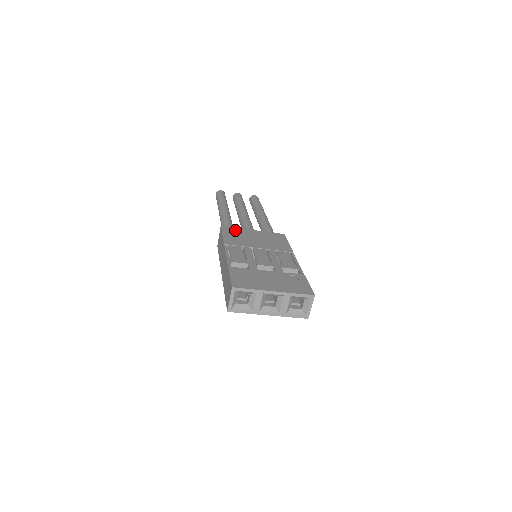
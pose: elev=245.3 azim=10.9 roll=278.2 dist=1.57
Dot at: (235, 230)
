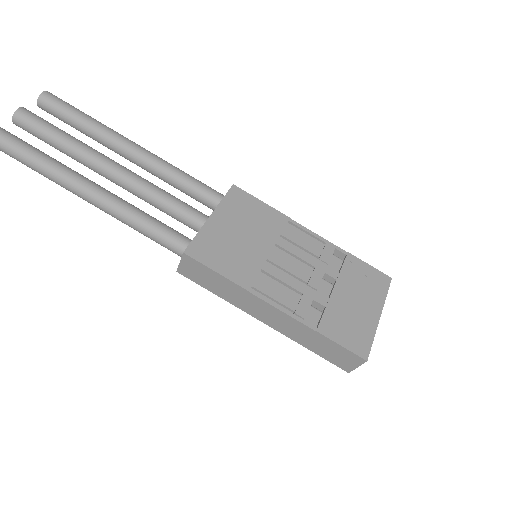
Dot at: (205, 242)
